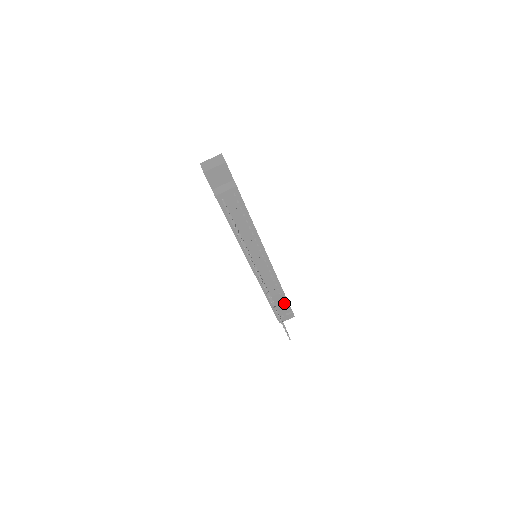
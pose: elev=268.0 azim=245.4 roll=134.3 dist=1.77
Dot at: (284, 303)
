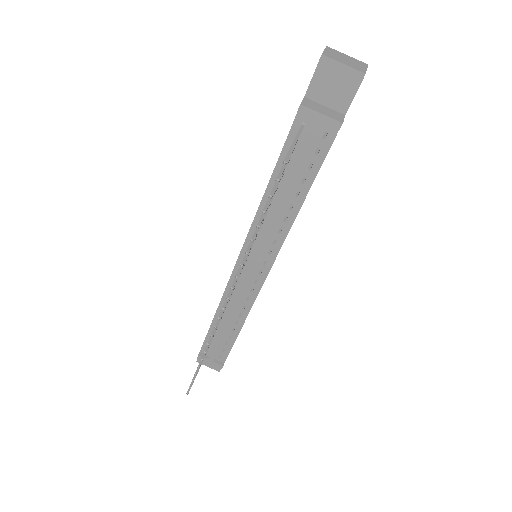
Dot at: (226, 345)
